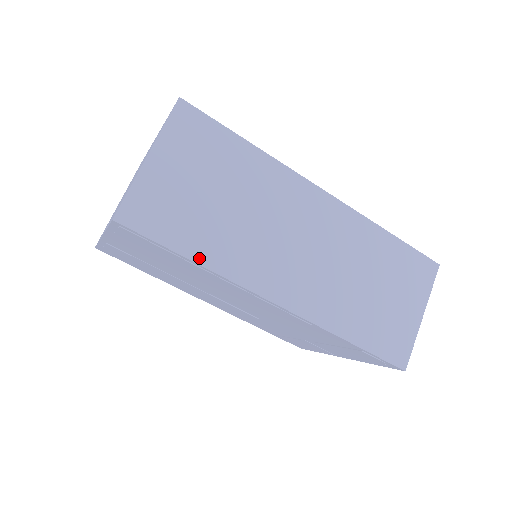
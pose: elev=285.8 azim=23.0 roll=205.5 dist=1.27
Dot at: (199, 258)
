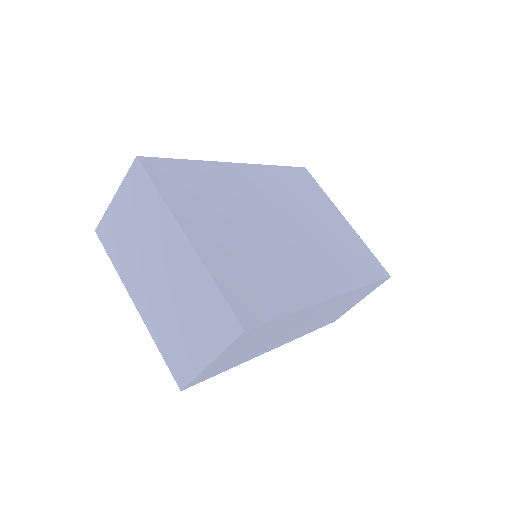
Dot at: occluded
